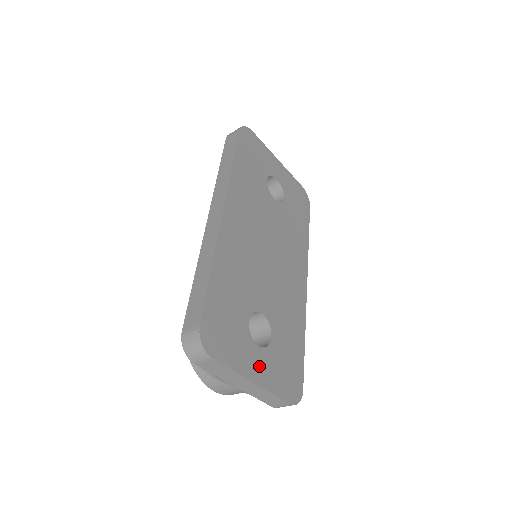
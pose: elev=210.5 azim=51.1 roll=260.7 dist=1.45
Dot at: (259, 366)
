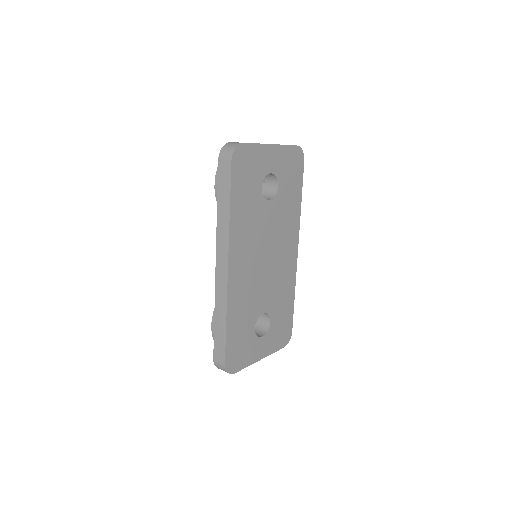
Dot at: (263, 348)
